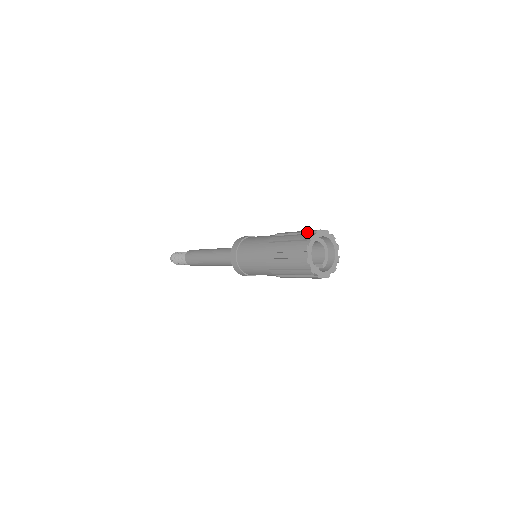
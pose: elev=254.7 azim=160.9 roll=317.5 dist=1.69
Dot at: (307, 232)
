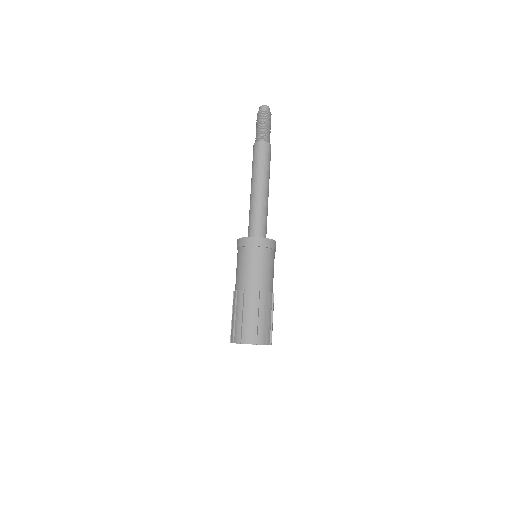
Dot at: (231, 332)
